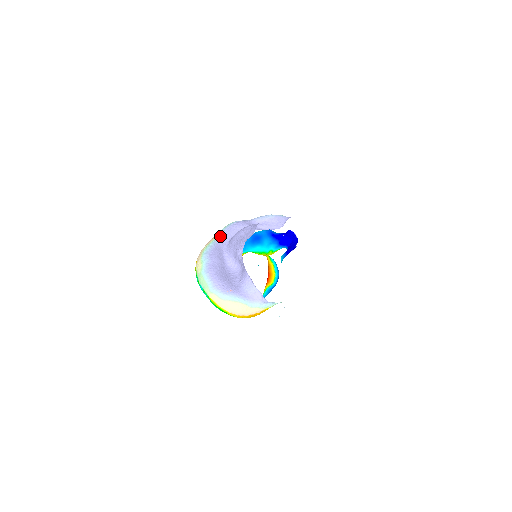
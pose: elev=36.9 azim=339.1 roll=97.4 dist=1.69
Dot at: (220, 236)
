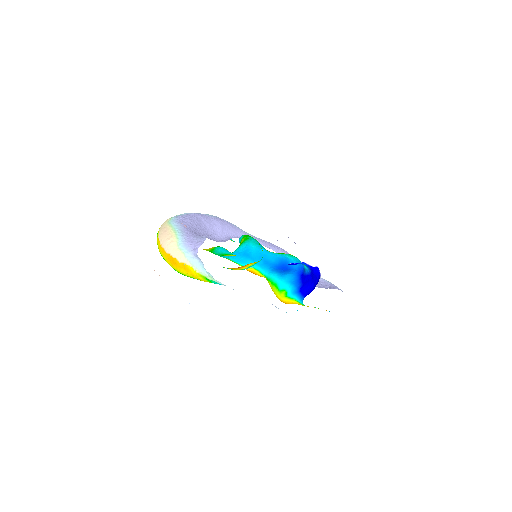
Dot at: (254, 236)
